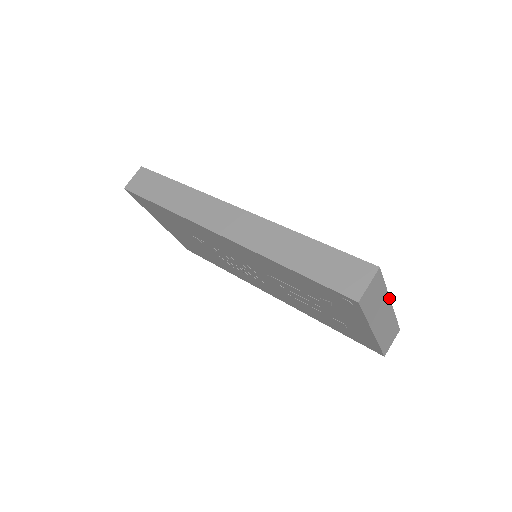
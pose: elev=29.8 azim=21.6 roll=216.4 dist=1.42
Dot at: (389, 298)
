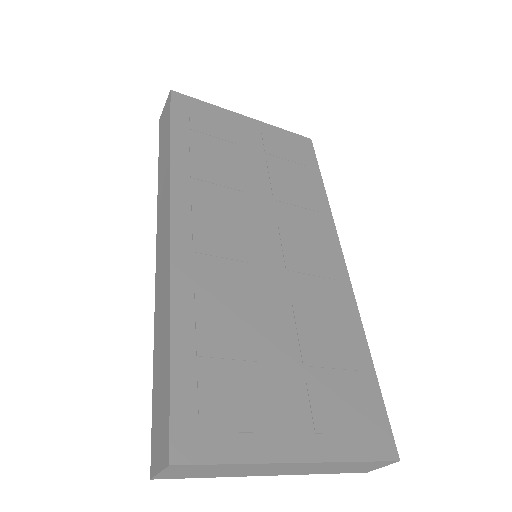
Dot at: (279, 463)
